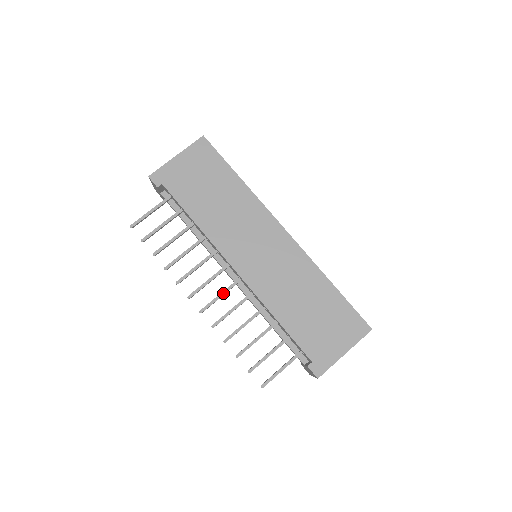
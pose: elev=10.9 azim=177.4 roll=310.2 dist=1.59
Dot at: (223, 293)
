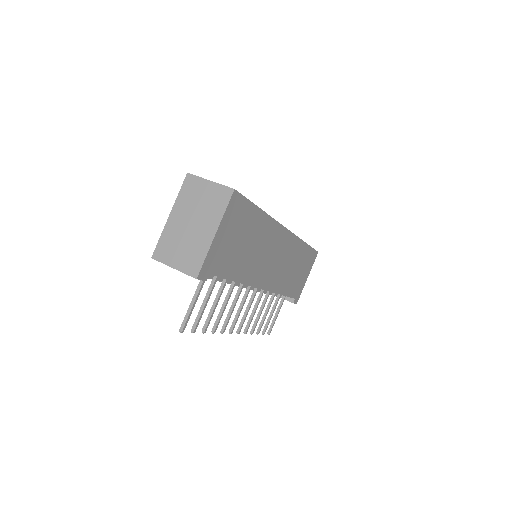
Dot at: occluded
